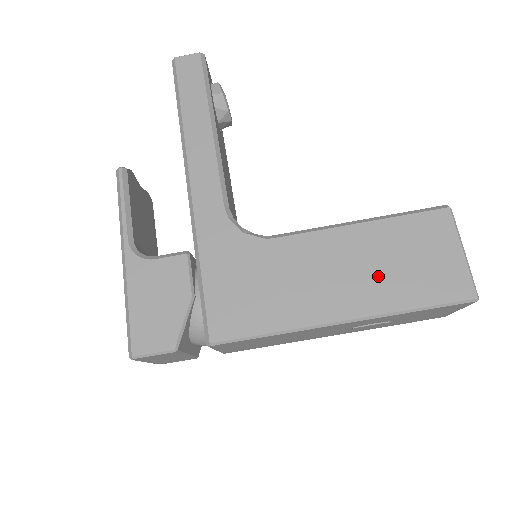
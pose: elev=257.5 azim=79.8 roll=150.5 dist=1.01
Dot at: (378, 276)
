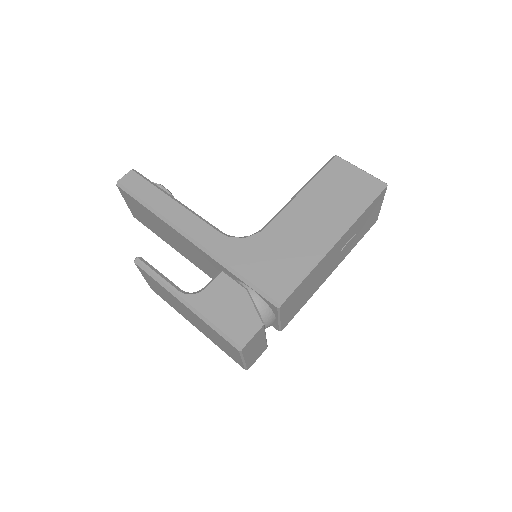
Dot at: (333, 207)
